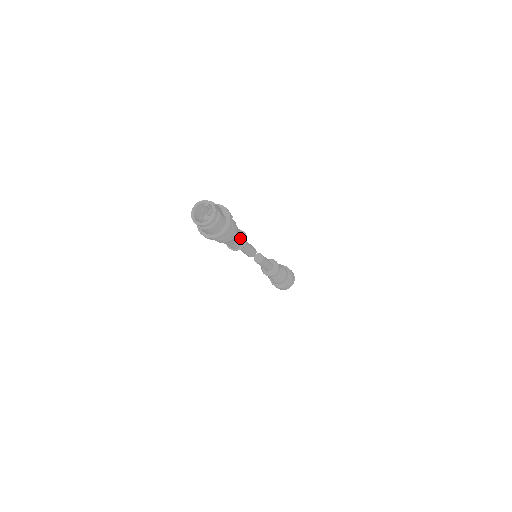
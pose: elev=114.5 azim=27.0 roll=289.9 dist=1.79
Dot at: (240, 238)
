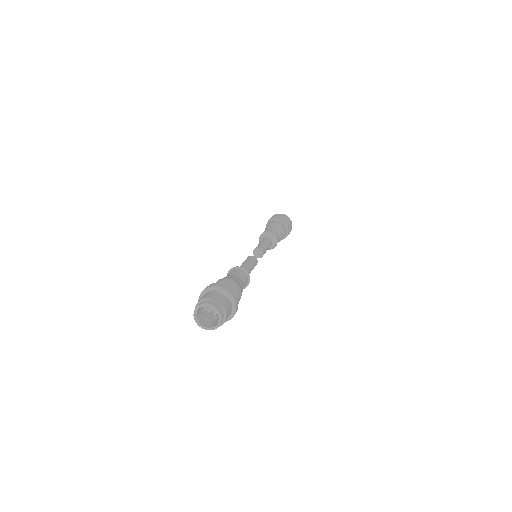
Dot at: (243, 282)
